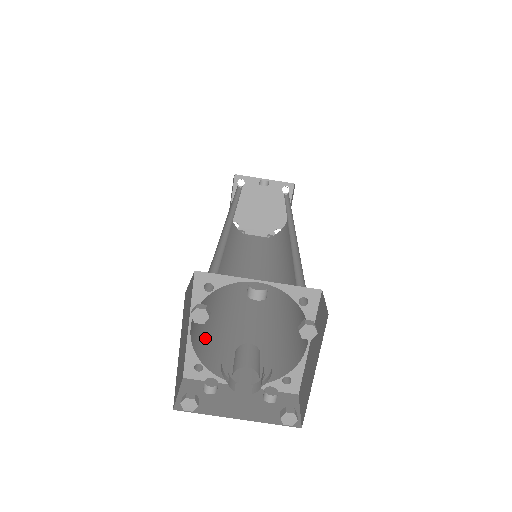
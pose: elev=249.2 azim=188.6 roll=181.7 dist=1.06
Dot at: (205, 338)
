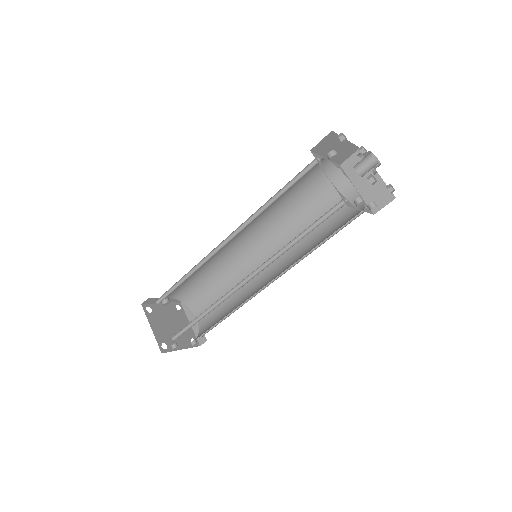
Dot at: occluded
